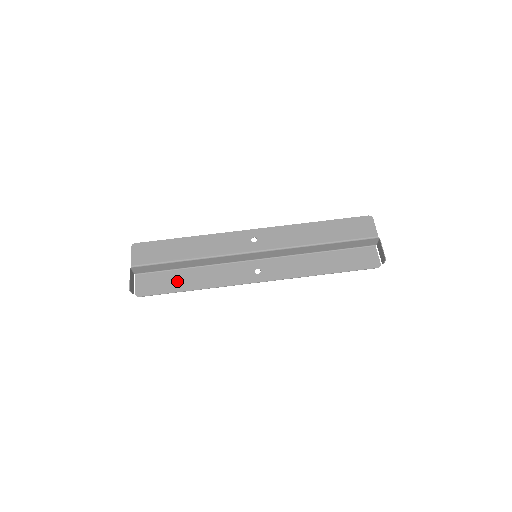
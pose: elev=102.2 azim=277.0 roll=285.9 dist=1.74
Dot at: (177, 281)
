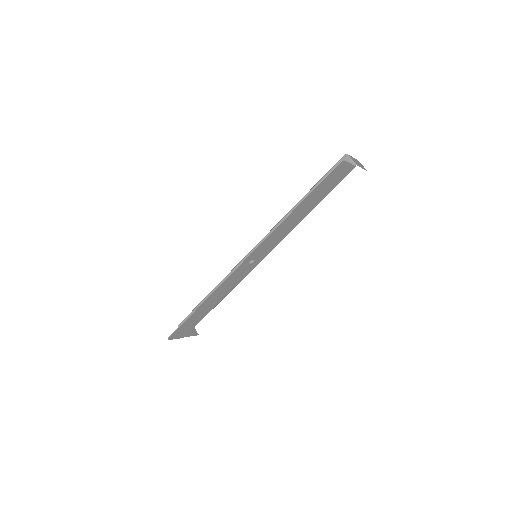
Dot at: occluded
